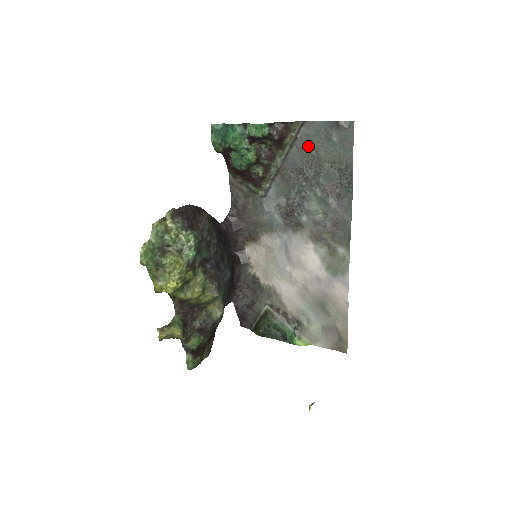
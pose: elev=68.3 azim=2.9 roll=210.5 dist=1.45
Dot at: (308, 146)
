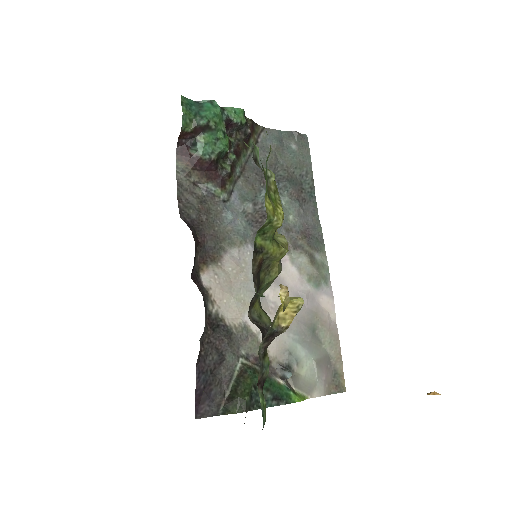
Dot at: occluded
